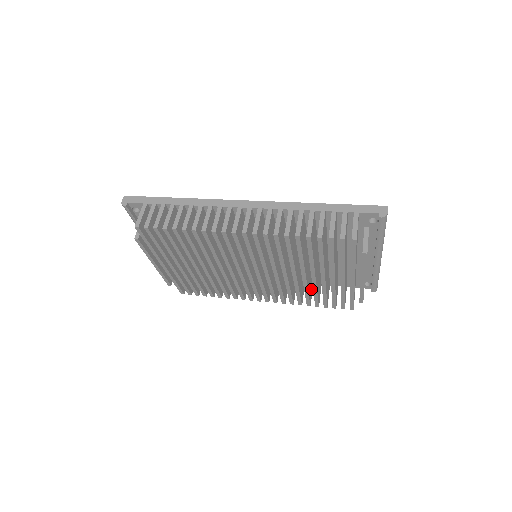
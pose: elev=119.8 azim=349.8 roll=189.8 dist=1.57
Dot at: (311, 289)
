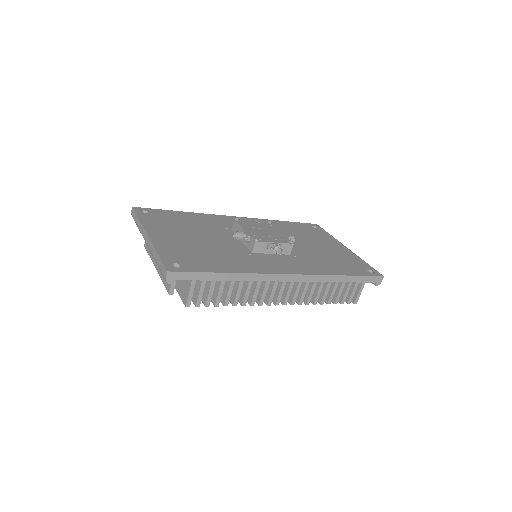
Dot at: occluded
